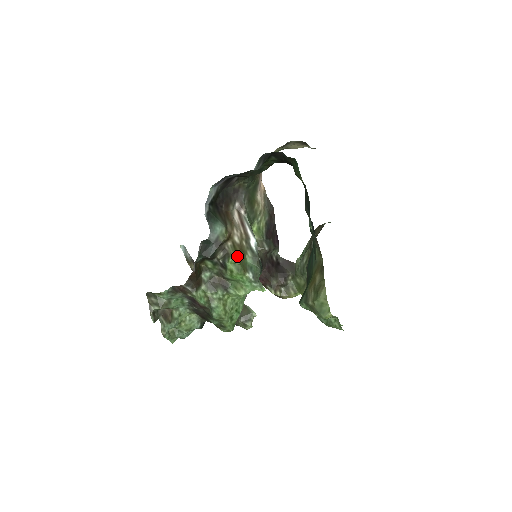
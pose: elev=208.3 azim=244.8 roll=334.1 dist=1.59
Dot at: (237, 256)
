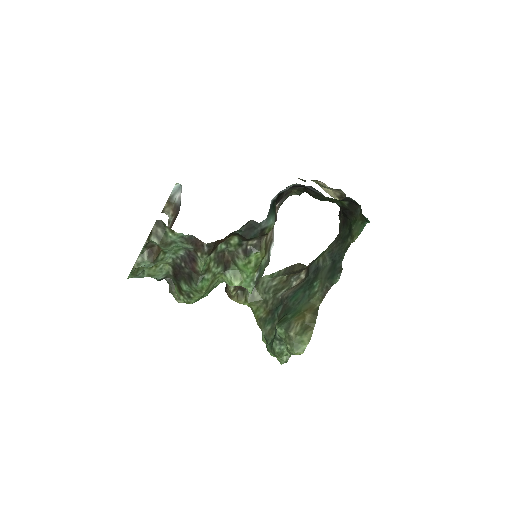
Dot at: occluded
